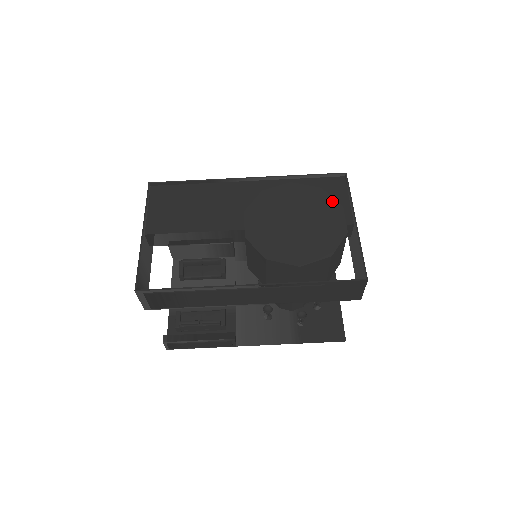
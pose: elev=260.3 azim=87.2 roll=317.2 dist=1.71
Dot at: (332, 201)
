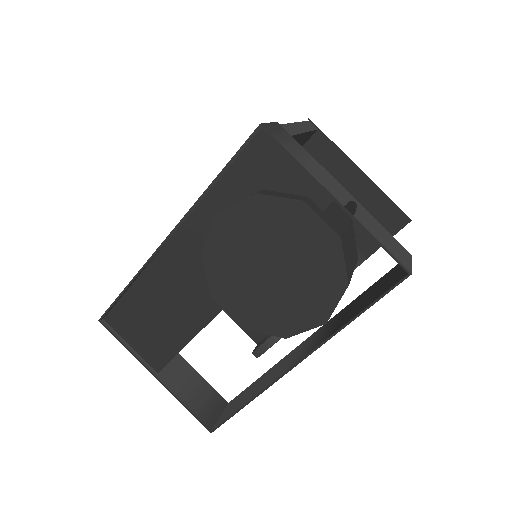
Dot at: (285, 204)
